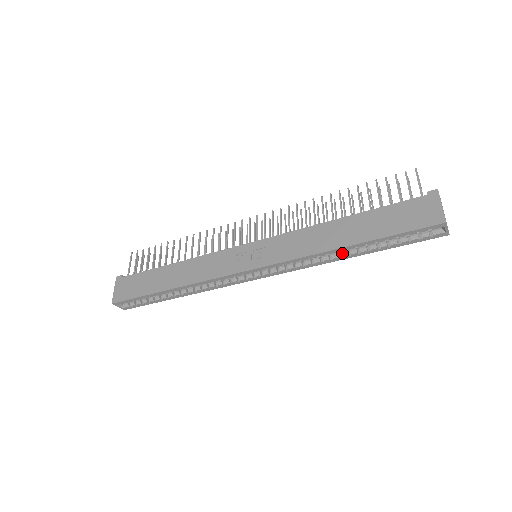
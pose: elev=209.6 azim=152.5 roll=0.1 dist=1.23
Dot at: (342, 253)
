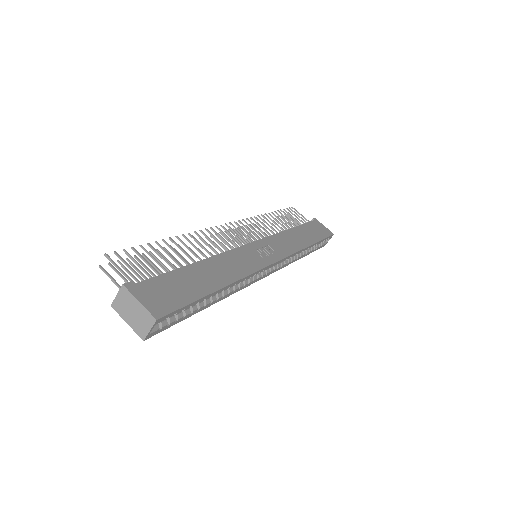
Dot at: (301, 253)
